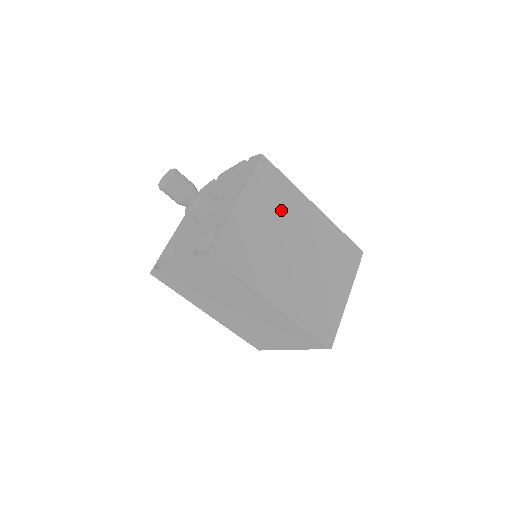
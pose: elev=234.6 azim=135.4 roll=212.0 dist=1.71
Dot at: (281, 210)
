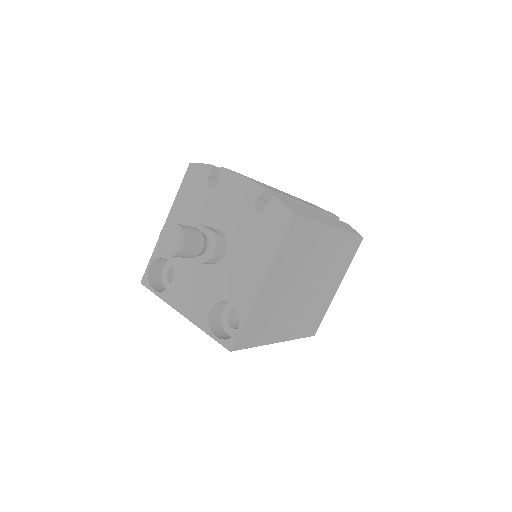
Dot at: (301, 261)
